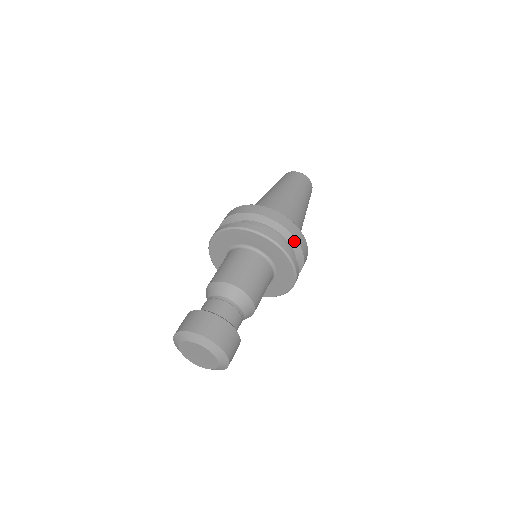
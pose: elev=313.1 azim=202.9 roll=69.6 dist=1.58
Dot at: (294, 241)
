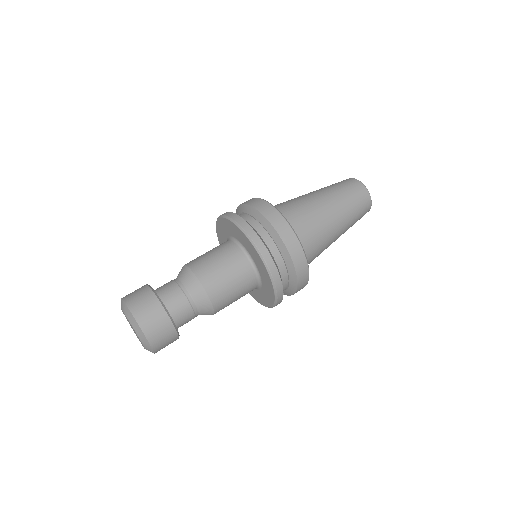
Dot at: (293, 290)
